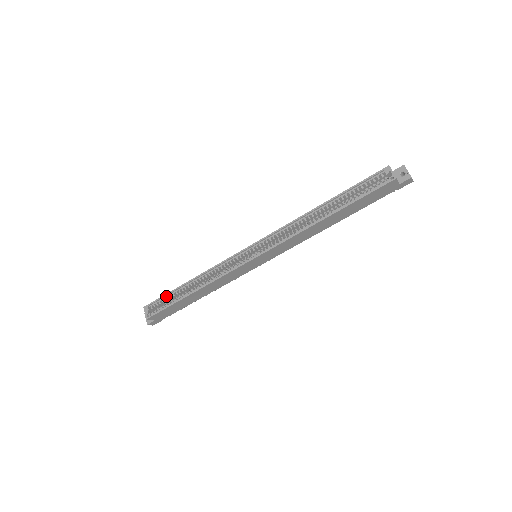
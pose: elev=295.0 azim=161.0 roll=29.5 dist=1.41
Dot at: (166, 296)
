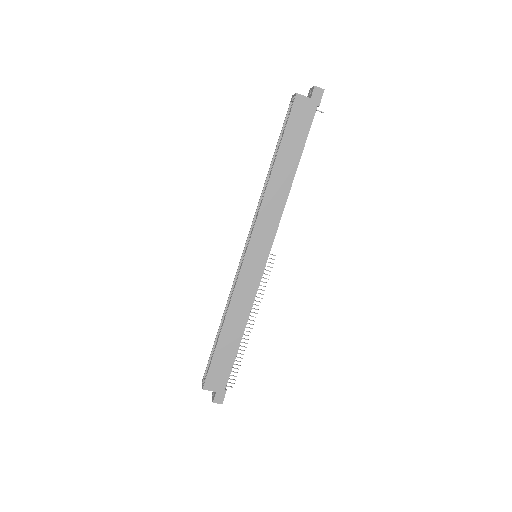
Dot at: (212, 355)
